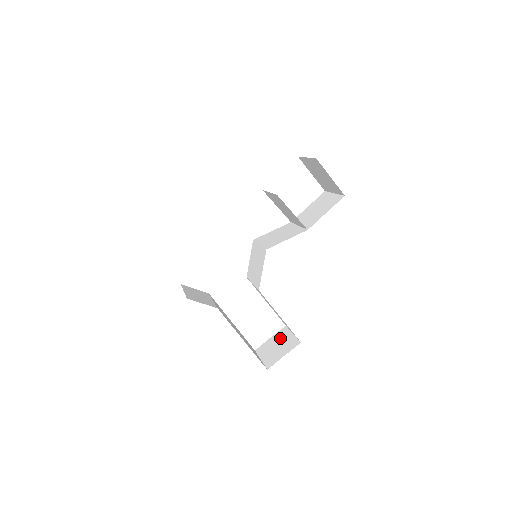
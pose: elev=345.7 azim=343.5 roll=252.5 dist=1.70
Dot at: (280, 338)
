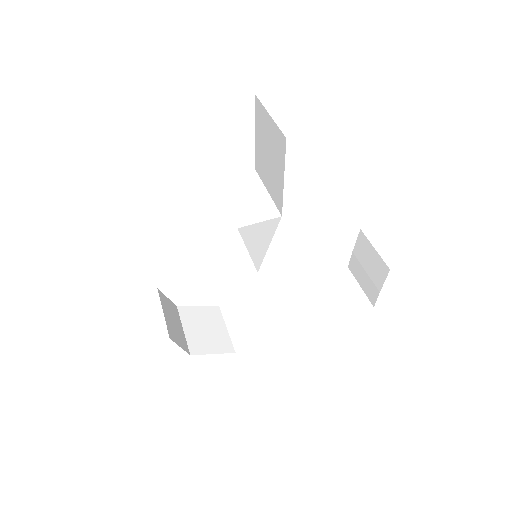
Dot at: (364, 254)
